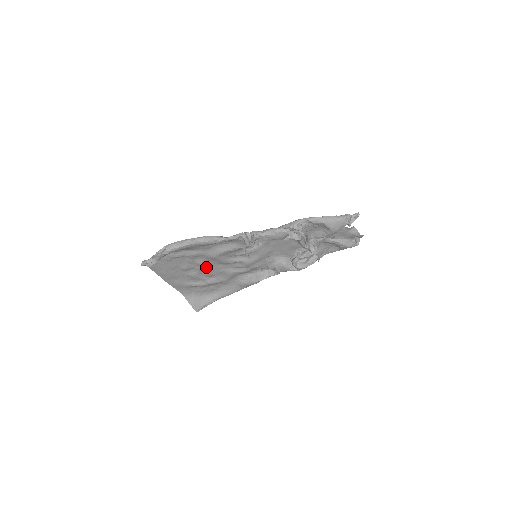
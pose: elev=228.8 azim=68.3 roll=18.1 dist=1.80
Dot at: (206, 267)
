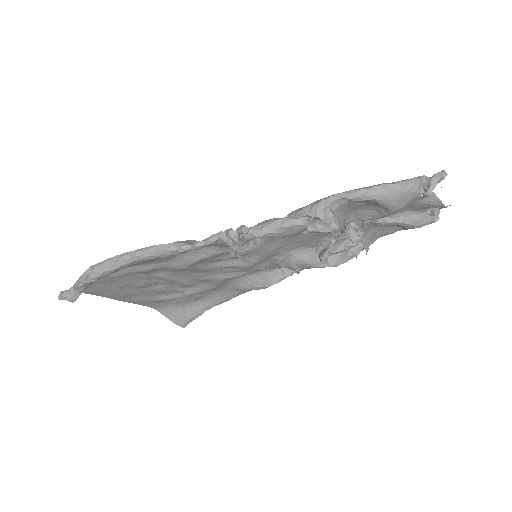
Dot at: (176, 279)
